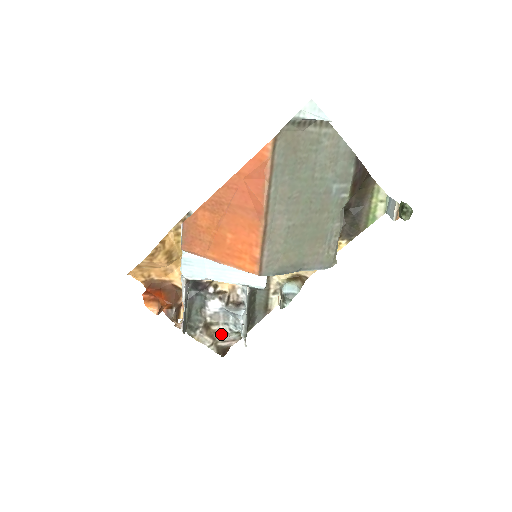
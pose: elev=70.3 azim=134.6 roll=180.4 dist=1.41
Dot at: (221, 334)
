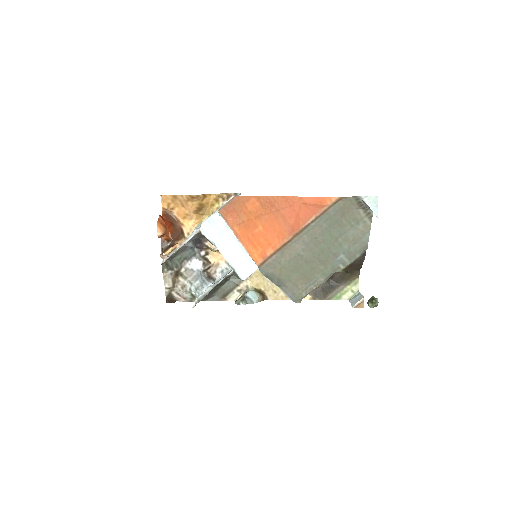
Dot at: (181, 287)
